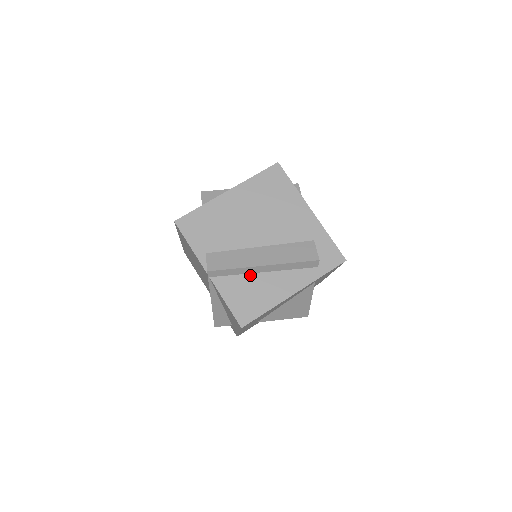
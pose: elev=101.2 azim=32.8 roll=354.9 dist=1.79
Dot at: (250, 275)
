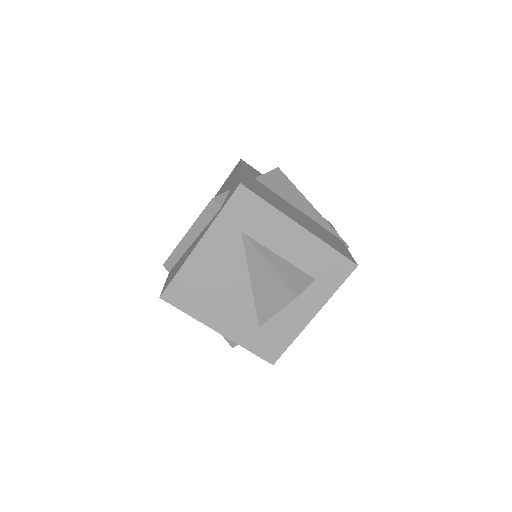
Dot at: occluded
